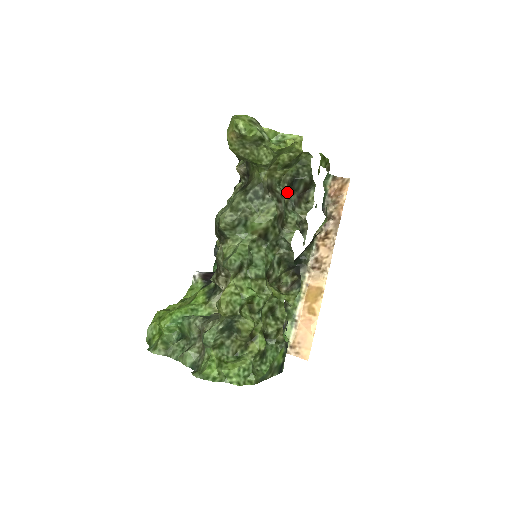
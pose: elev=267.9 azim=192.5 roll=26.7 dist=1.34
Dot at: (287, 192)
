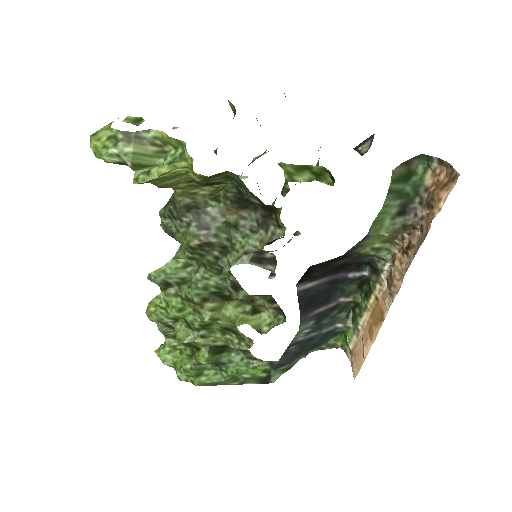
Dot at: (239, 209)
